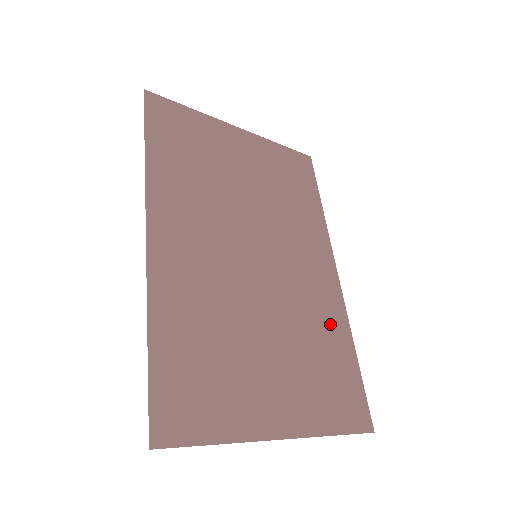
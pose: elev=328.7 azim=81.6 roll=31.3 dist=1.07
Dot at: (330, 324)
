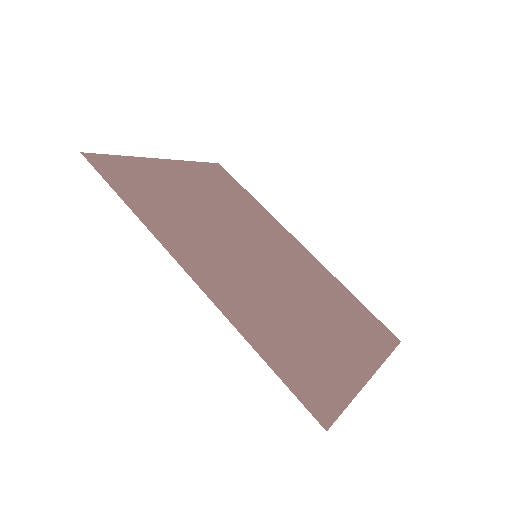
Dot at: (327, 283)
